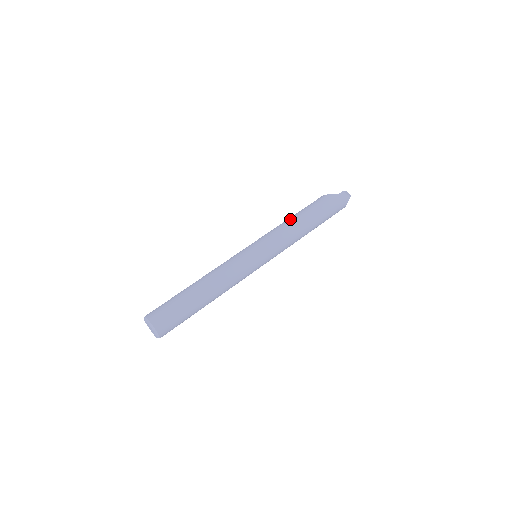
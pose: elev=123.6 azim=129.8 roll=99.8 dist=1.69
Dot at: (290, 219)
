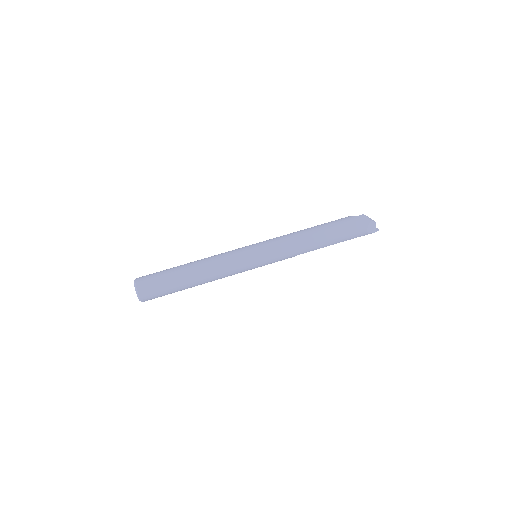
Dot at: occluded
